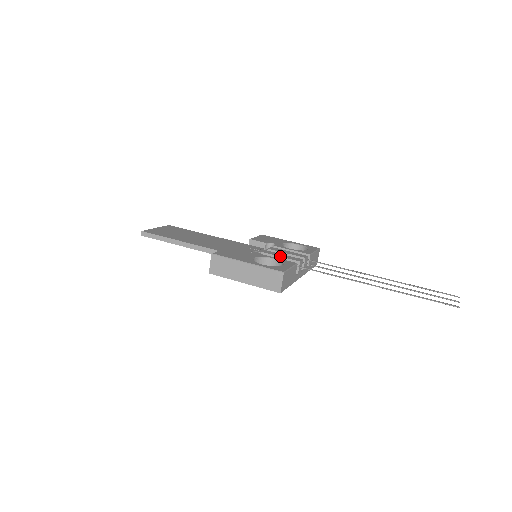
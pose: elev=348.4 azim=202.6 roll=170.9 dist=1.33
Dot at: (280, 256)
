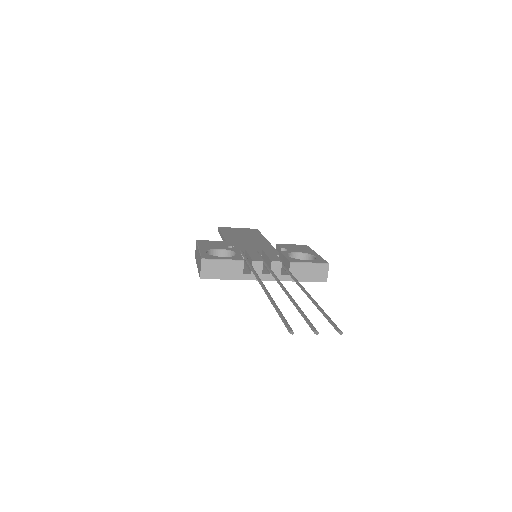
Dot at: (249, 254)
